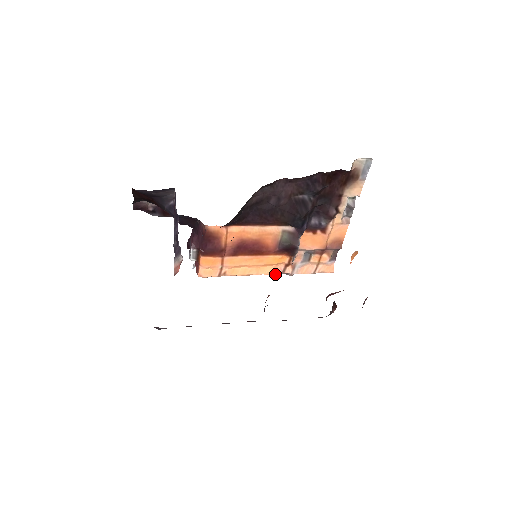
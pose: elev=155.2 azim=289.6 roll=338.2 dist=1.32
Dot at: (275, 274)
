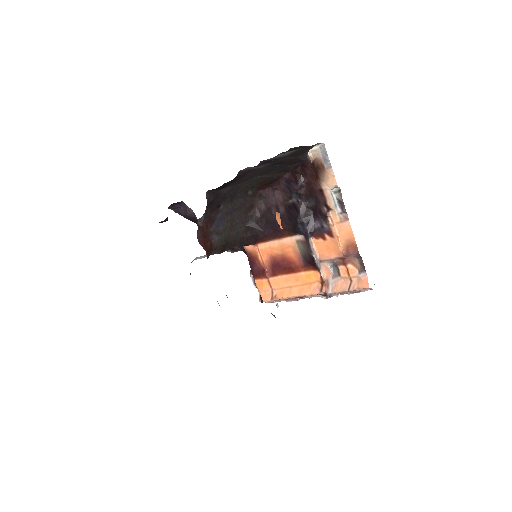
Dot at: (314, 294)
